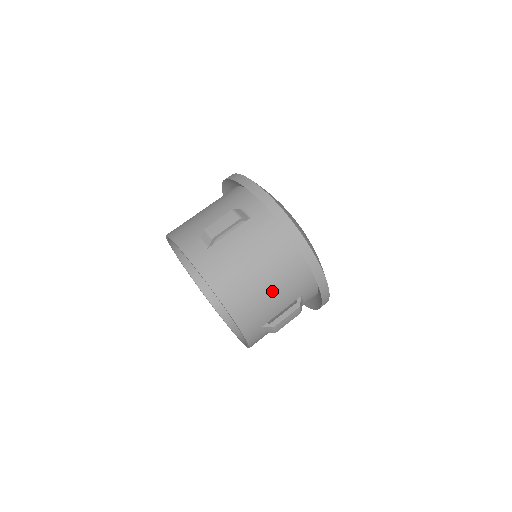
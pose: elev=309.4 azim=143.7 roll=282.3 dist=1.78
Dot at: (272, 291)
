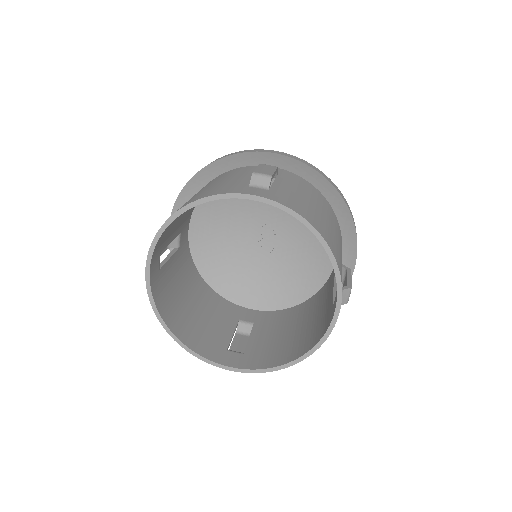
Dot at: (337, 240)
